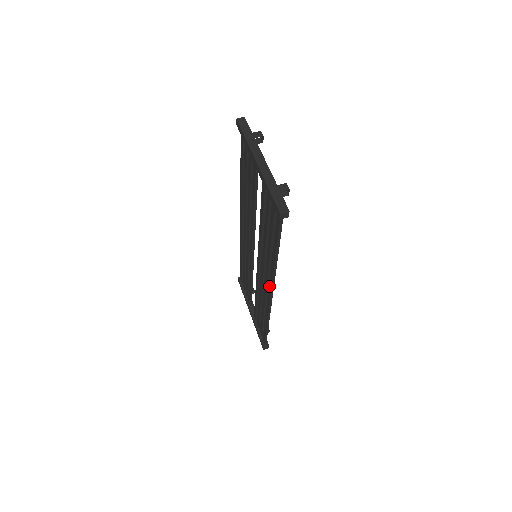
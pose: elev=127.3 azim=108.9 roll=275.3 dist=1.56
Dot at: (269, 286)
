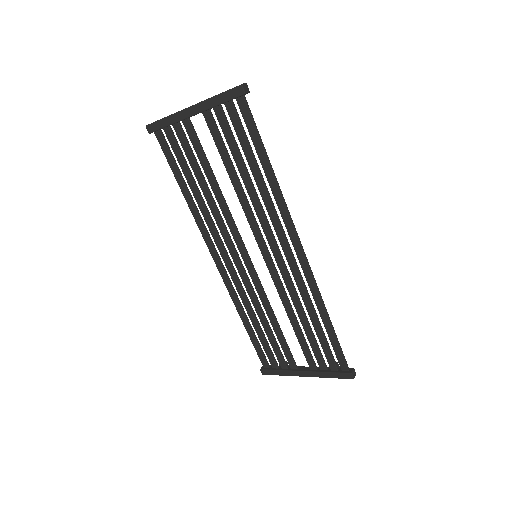
Dot at: (292, 239)
